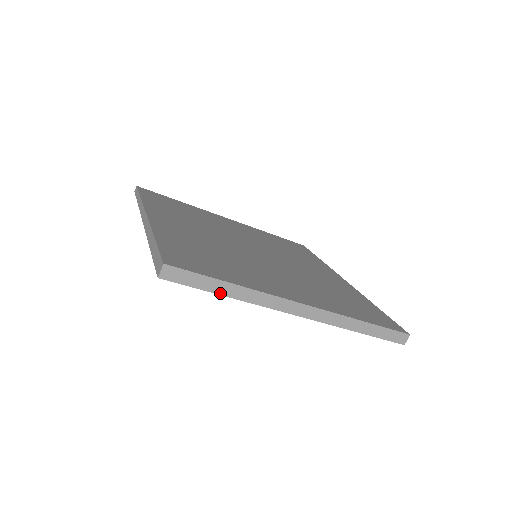
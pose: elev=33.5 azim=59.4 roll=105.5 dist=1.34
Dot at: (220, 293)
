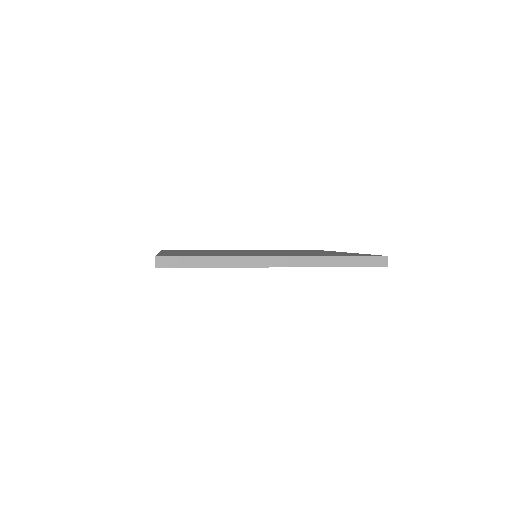
Dot at: (205, 266)
